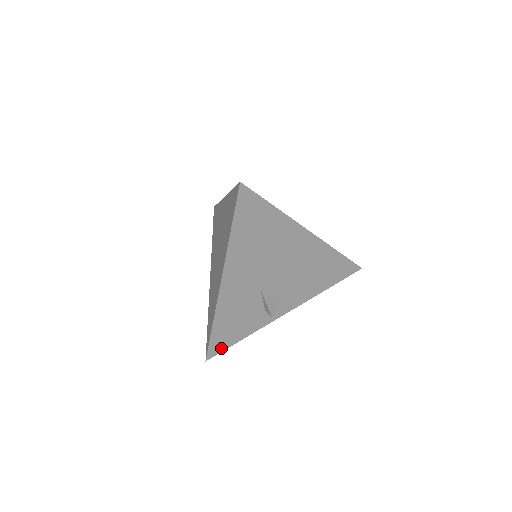
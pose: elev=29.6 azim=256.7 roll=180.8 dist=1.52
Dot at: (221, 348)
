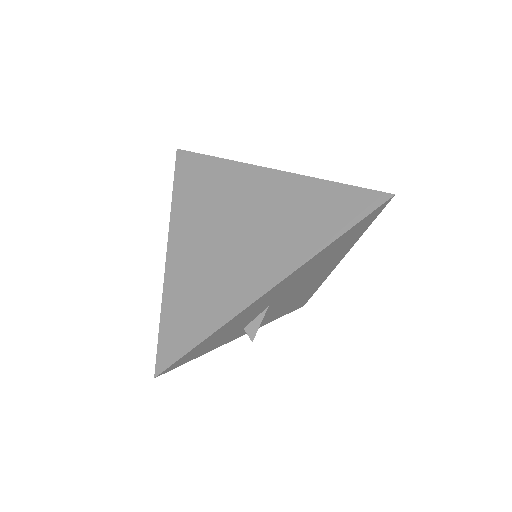
Dot at: (180, 363)
